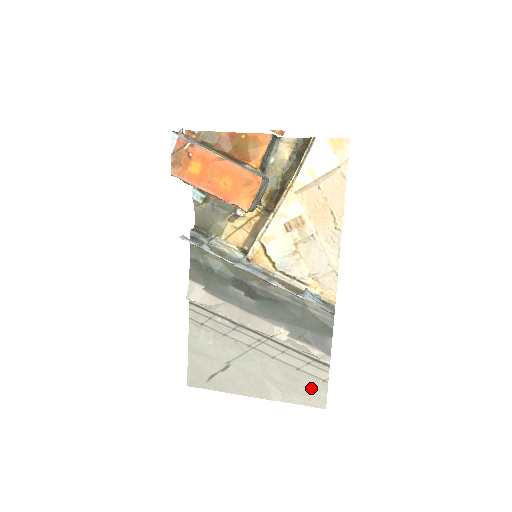
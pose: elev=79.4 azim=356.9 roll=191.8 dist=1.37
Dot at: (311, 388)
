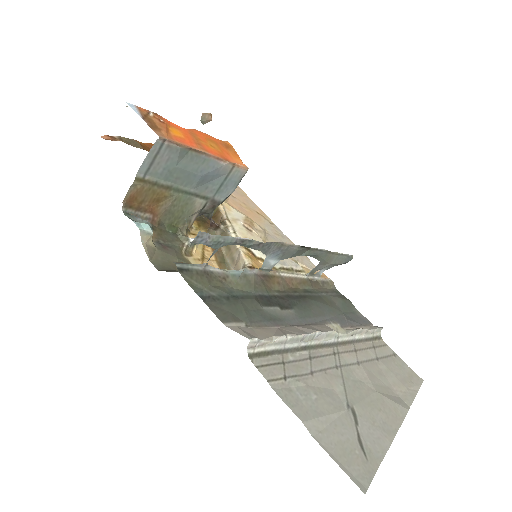
Dot at: (400, 370)
